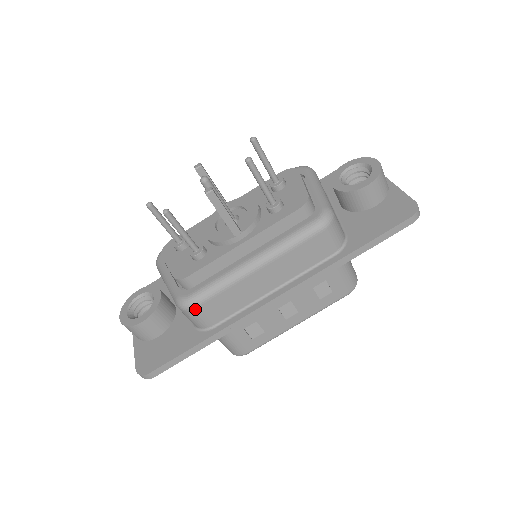
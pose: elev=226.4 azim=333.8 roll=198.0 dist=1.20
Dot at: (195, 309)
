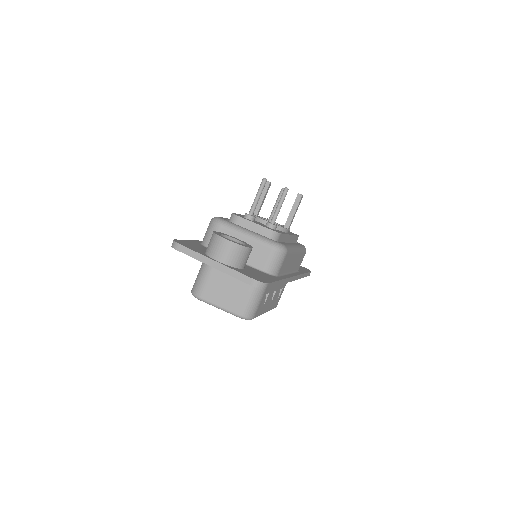
Dot at: (286, 254)
